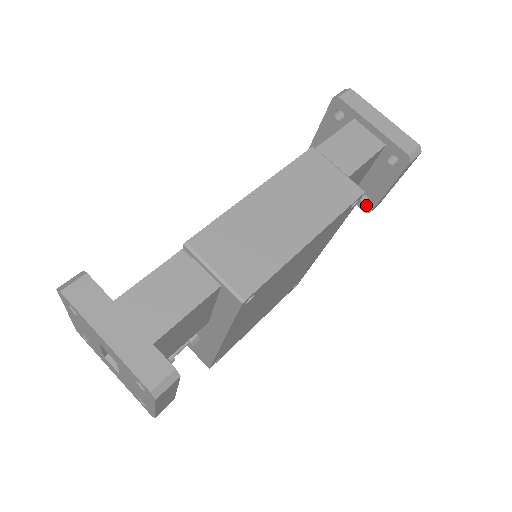
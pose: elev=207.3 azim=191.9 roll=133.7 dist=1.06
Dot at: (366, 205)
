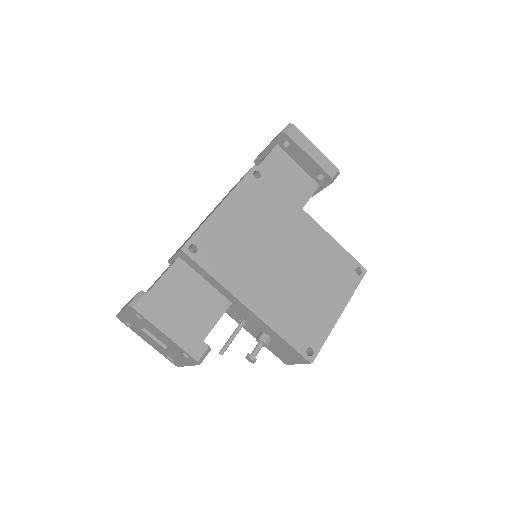
Dot at: (326, 179)
